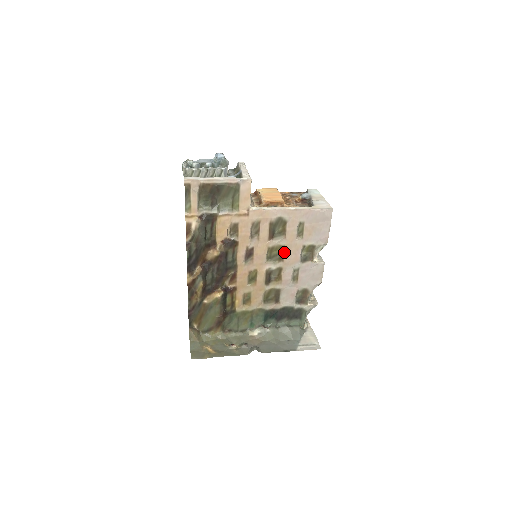
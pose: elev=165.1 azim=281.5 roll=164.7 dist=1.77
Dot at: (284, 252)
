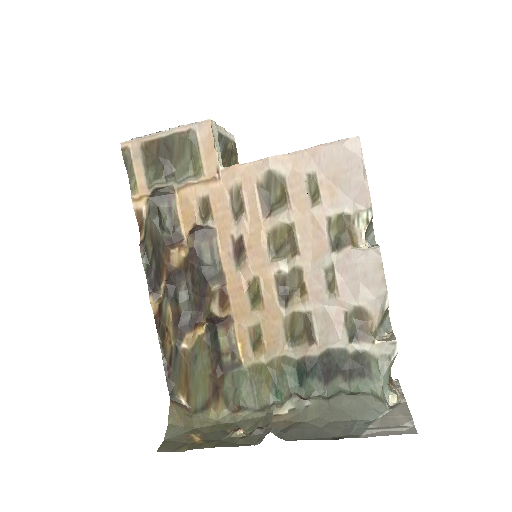
Dot at: (296, 236)
